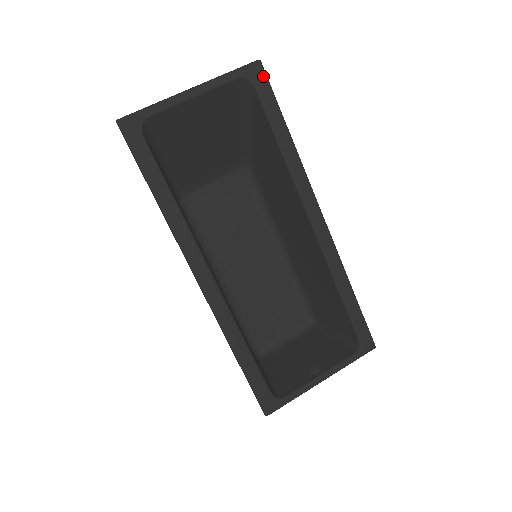
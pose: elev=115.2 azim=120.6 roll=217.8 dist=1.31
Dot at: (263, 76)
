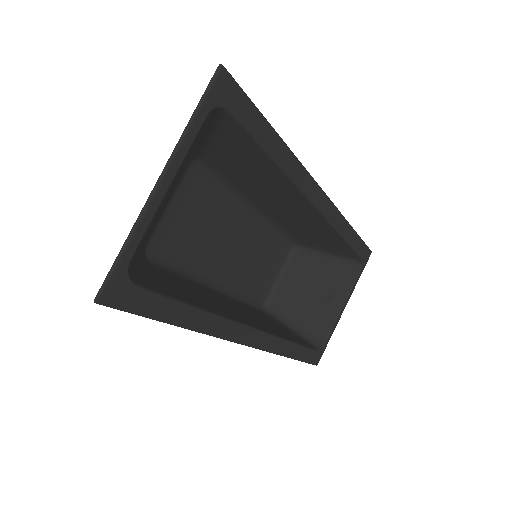
Dot at: (233, 86)
